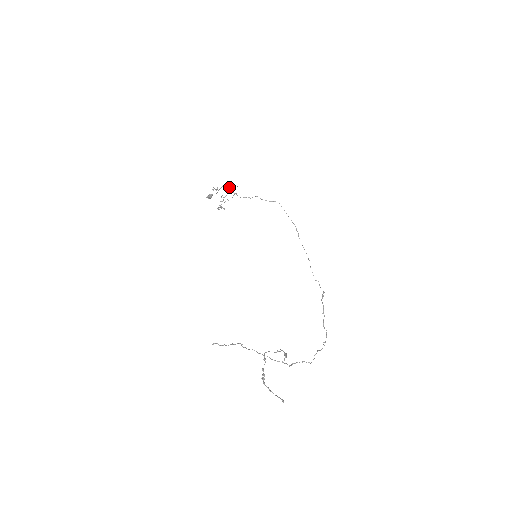
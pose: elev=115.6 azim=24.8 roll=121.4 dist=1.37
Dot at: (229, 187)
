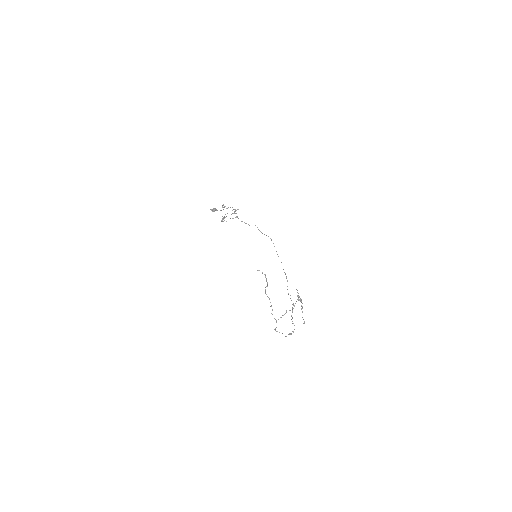
Dot at: occluded
